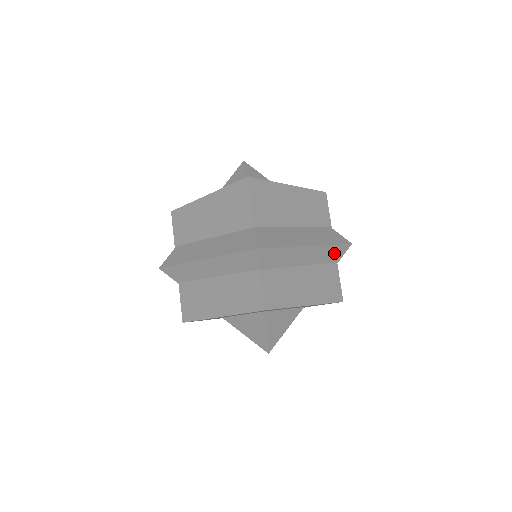
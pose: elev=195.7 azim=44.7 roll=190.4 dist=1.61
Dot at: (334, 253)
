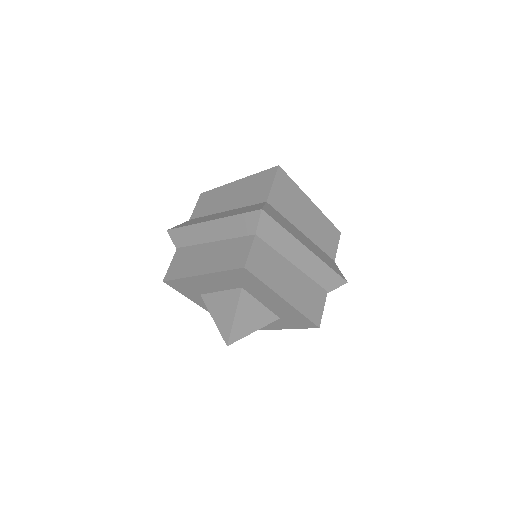
Dot at: (328, 278)
